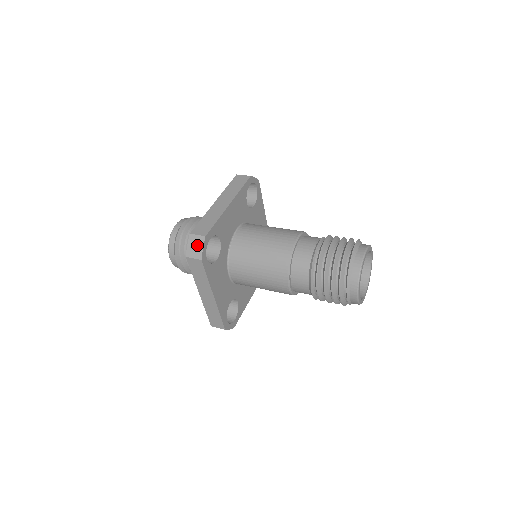
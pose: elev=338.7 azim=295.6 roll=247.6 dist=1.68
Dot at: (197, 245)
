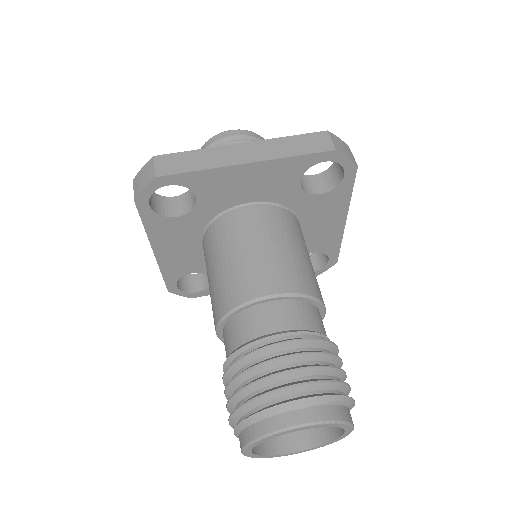
Dot at: (144, 178)
